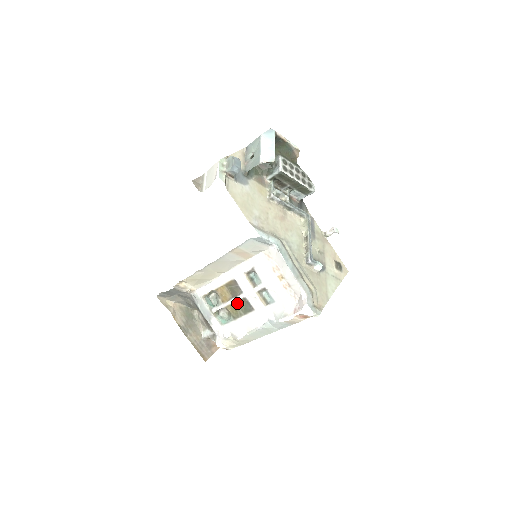
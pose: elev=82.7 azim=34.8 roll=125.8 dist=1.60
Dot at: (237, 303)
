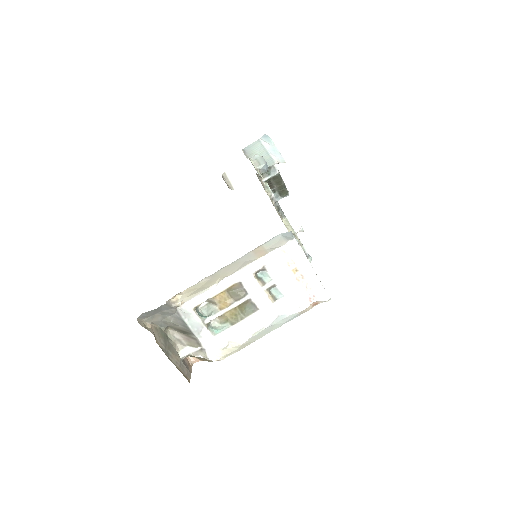
Dot at: (238, 307)
